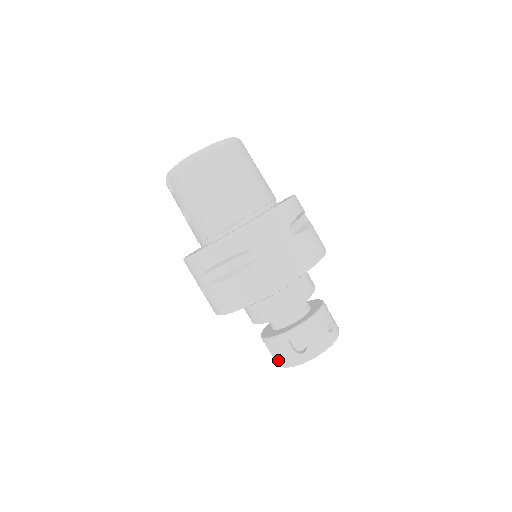
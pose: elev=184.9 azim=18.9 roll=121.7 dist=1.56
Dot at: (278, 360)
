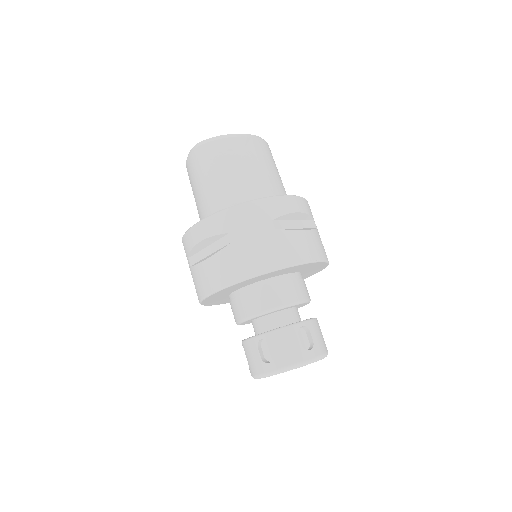
Dot at: (249, 368)
